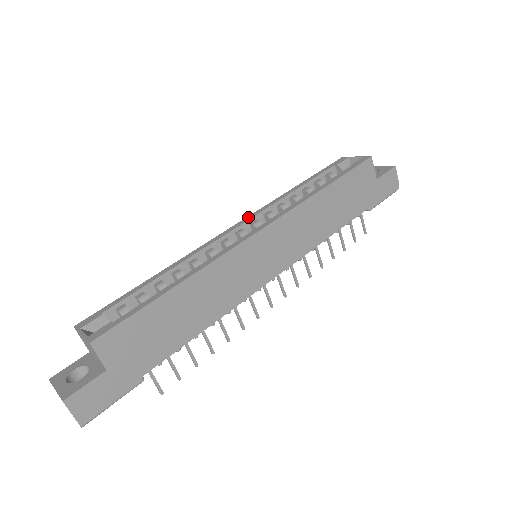
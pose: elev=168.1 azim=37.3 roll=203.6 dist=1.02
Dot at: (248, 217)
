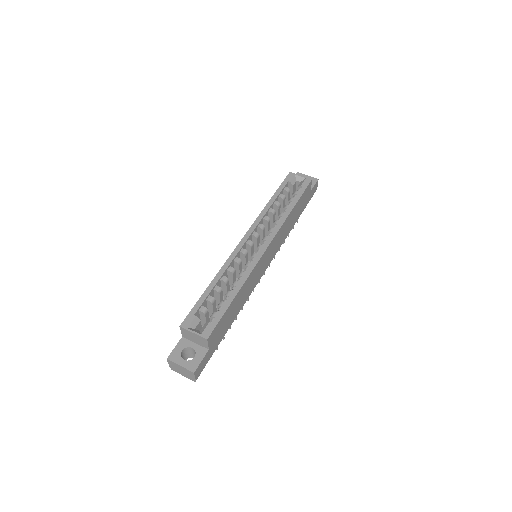
Dot at: (250, 230)
